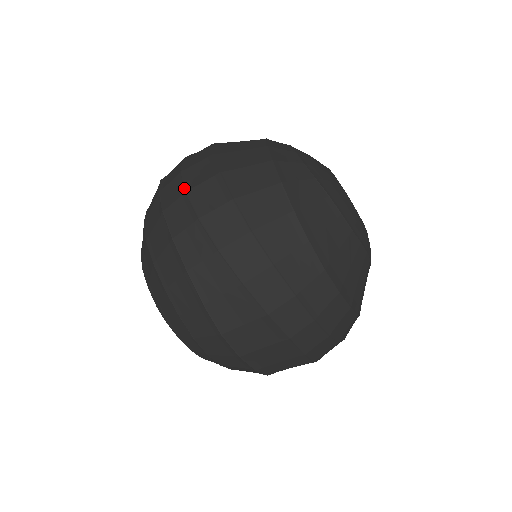
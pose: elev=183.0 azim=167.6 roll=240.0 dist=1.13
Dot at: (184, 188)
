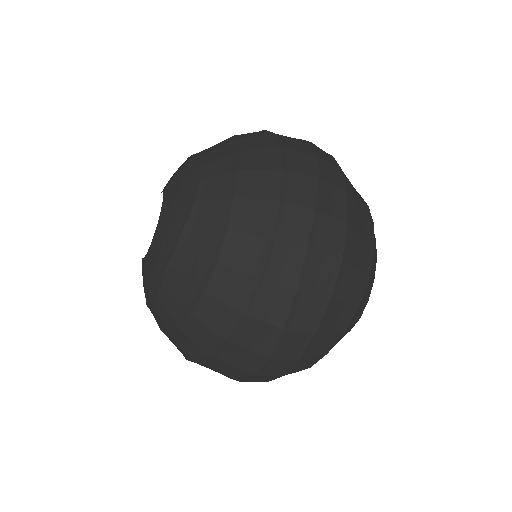
Dot at: (309, 244)
